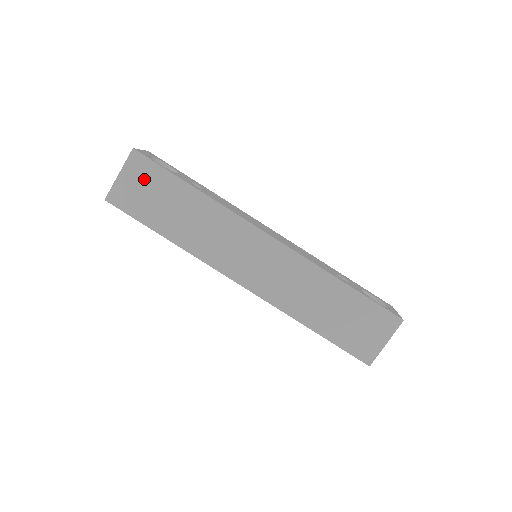
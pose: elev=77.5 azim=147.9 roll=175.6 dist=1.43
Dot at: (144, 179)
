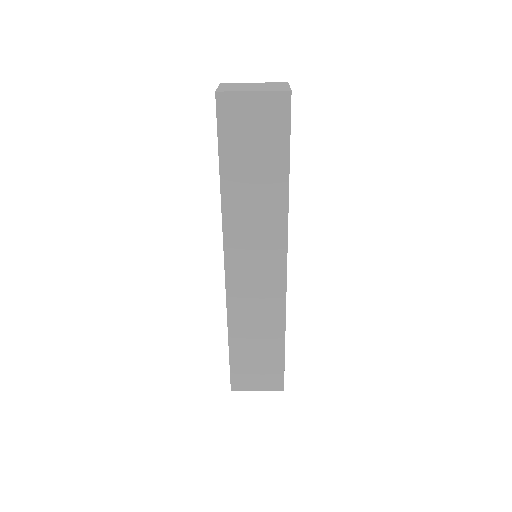
Dot at: (266, 123)
